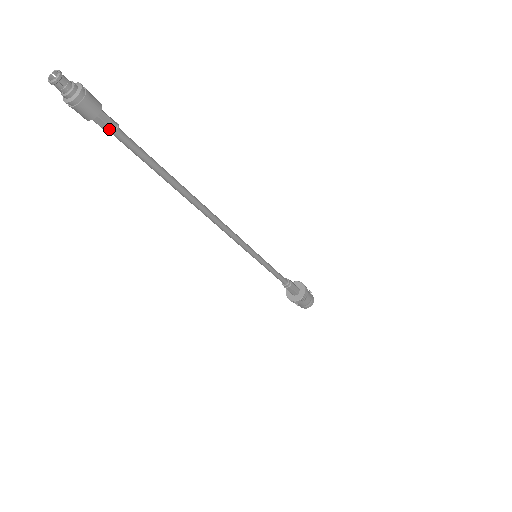
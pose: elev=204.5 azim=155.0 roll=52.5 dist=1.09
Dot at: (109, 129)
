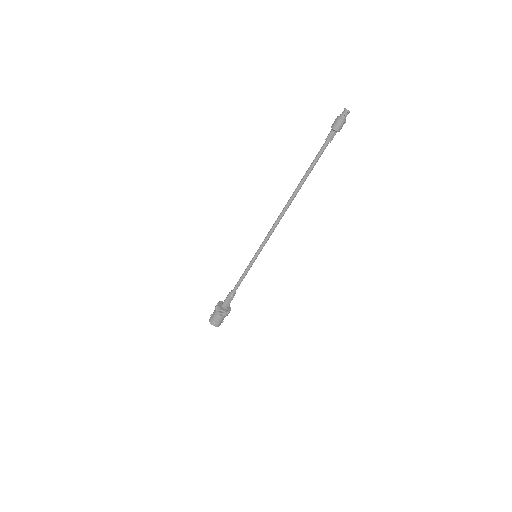
Dot at: (329, 138)
